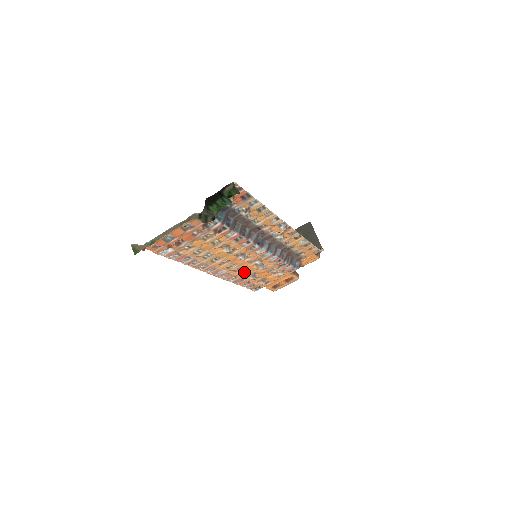
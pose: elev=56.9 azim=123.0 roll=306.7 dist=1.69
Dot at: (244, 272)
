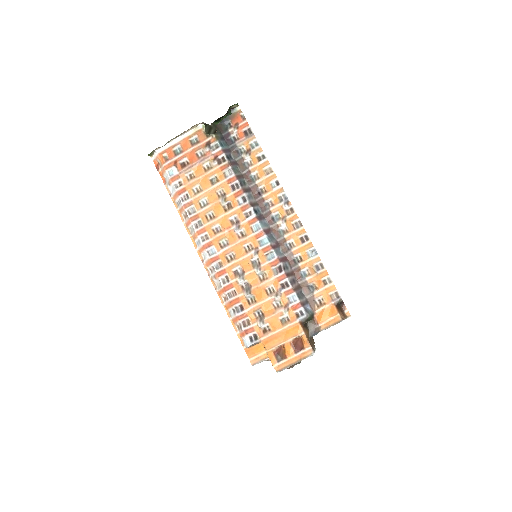
Dot at: (238, 274)
